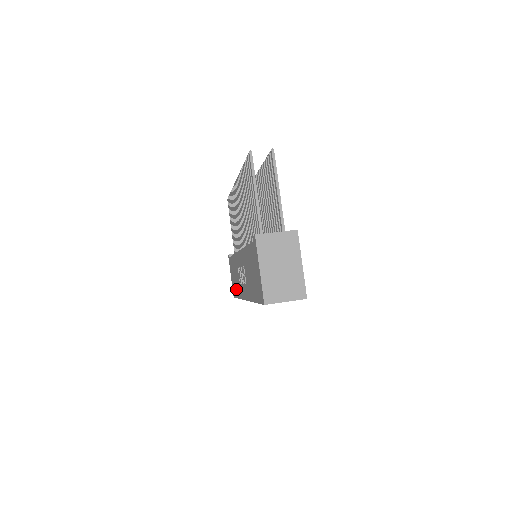
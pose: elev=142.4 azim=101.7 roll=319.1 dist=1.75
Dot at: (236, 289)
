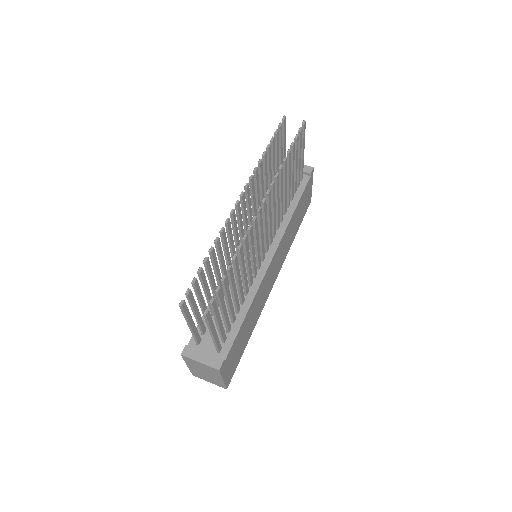
Dot at: occluded
